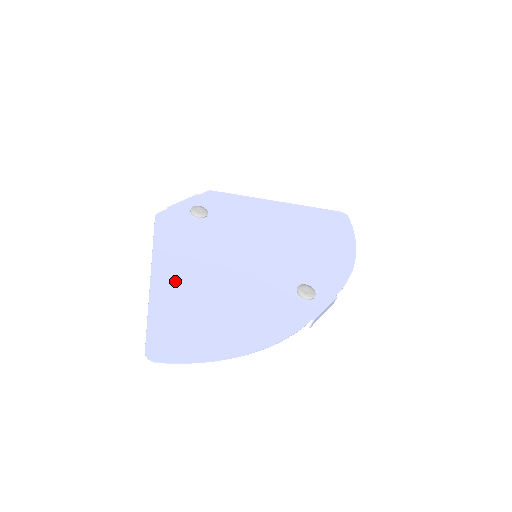
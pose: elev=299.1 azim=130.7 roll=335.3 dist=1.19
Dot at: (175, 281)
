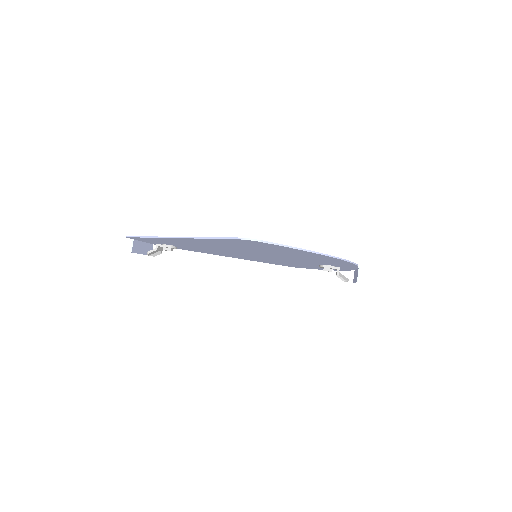
Dot at: occluded
